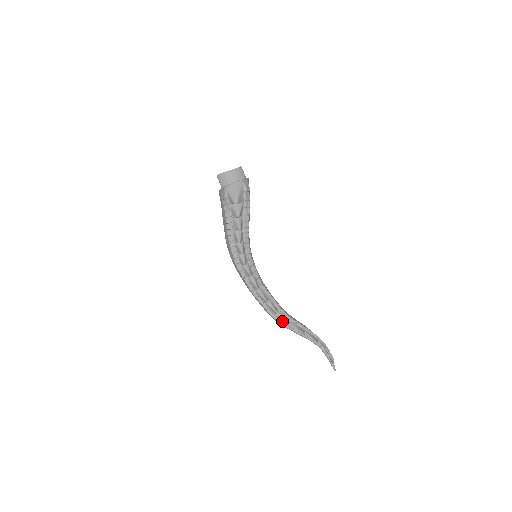
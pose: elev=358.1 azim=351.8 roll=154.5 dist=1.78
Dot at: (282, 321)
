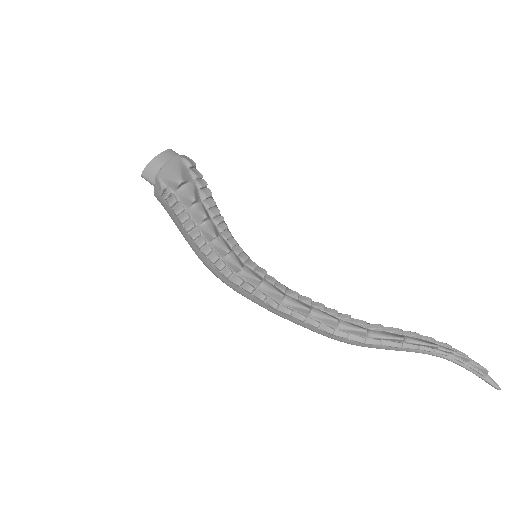
Dot at: (356, 335)
